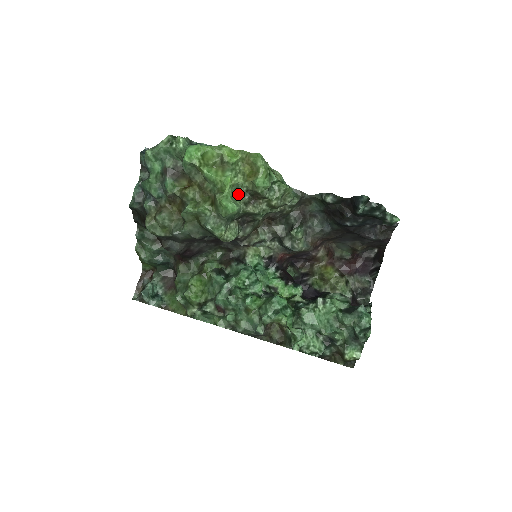
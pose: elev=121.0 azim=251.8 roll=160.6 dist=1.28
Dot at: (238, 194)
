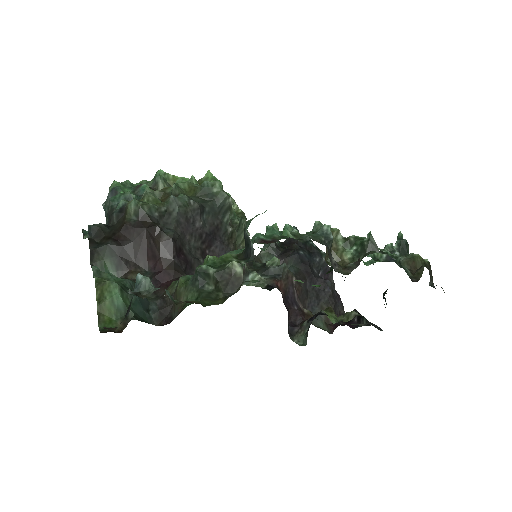
Dot at: occluded
